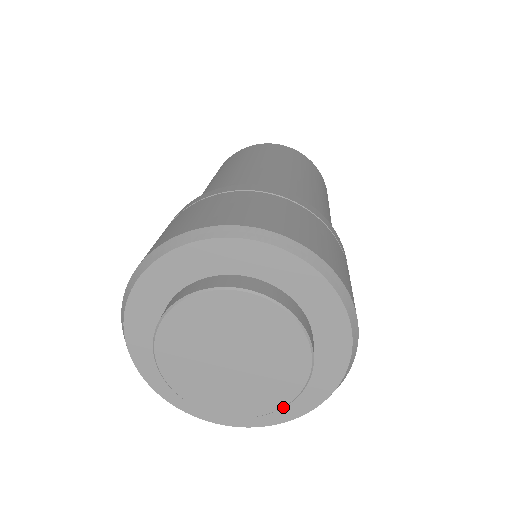
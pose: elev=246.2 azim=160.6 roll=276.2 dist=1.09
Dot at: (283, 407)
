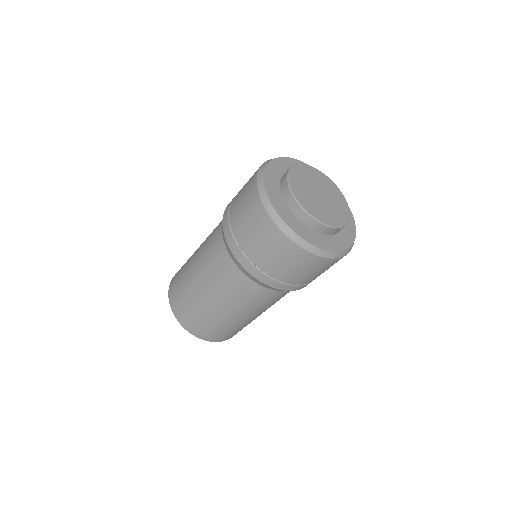
Dot at: occluded
